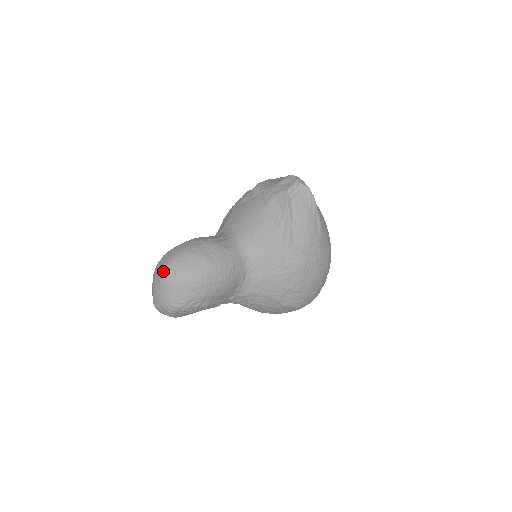
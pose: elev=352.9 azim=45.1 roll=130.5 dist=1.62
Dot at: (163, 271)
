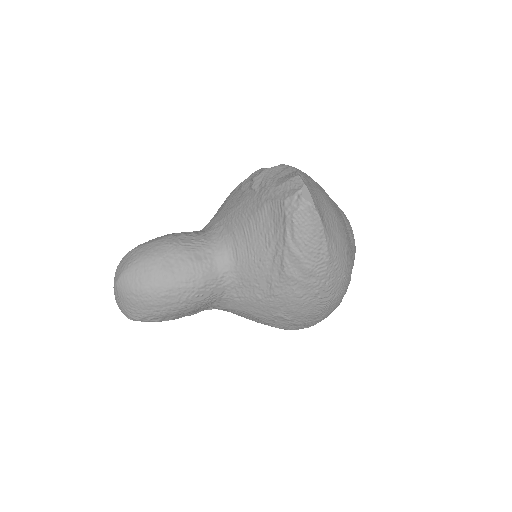
Dot at: (117, 278)
